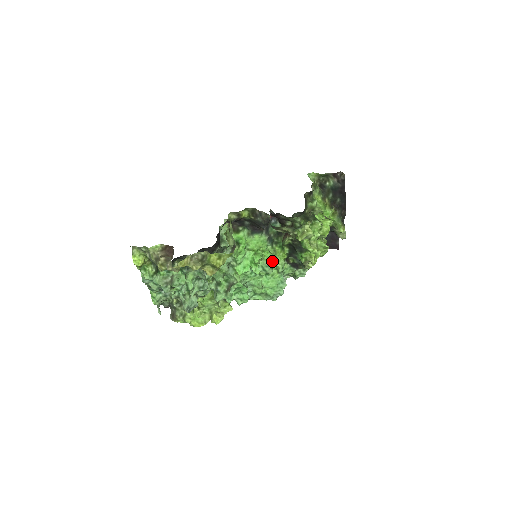
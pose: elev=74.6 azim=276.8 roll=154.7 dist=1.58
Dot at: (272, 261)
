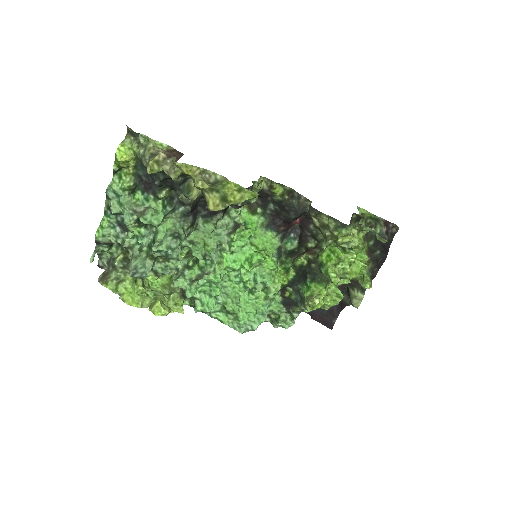
Dot at: (271, 274)
